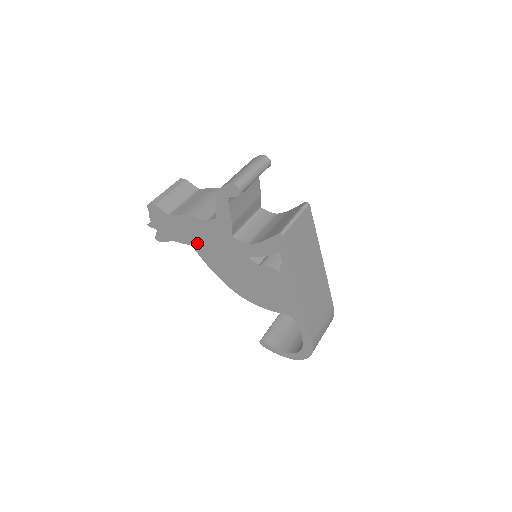
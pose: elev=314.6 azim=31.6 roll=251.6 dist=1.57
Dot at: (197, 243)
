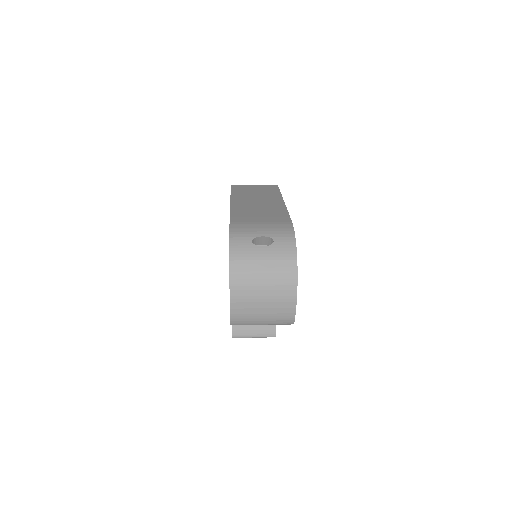
Dot at: occluded
